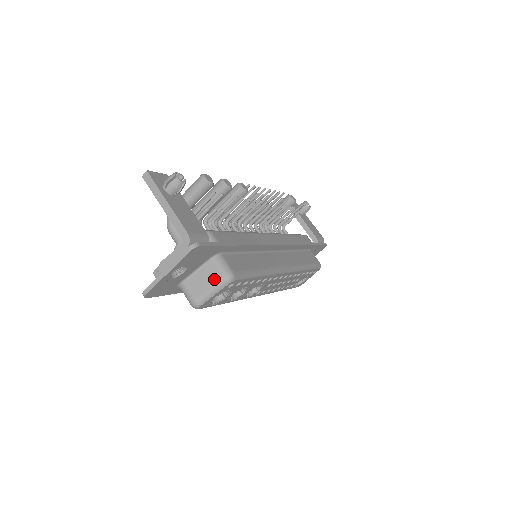
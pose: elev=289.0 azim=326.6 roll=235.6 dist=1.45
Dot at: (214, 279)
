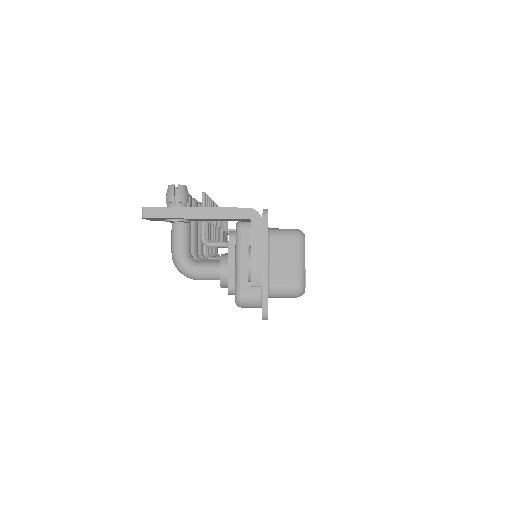
Dot at: (291, 248)
